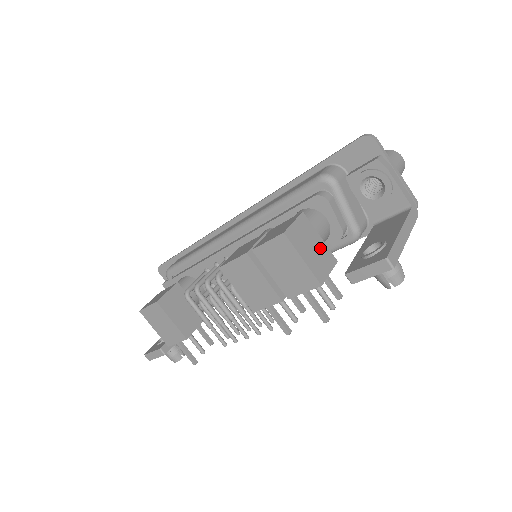
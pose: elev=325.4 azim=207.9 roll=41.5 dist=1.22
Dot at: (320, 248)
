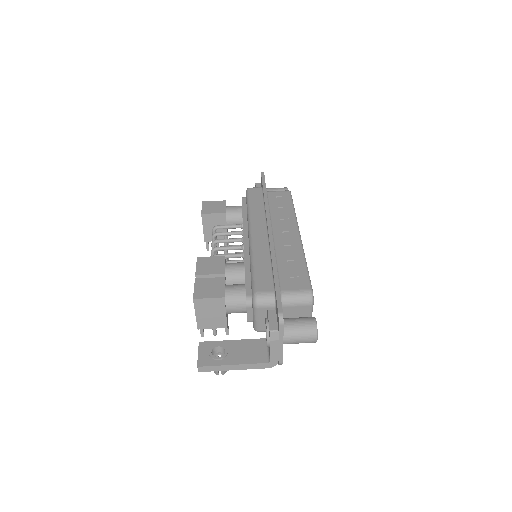
Dot at: (218, 317)
